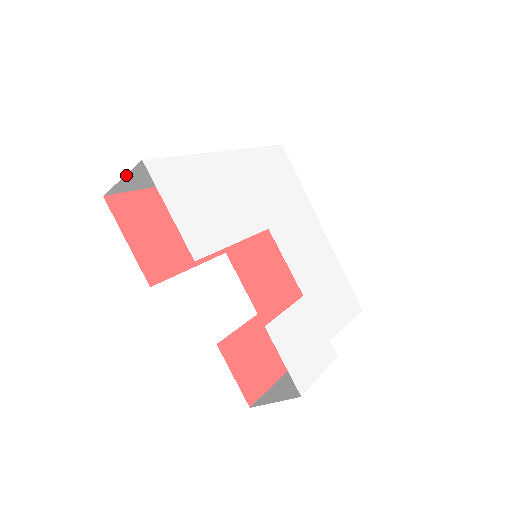
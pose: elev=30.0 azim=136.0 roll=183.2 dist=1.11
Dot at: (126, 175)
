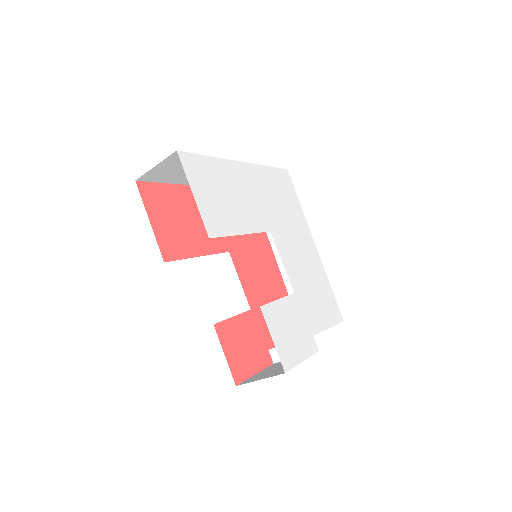
Dot at: (160, 163)
